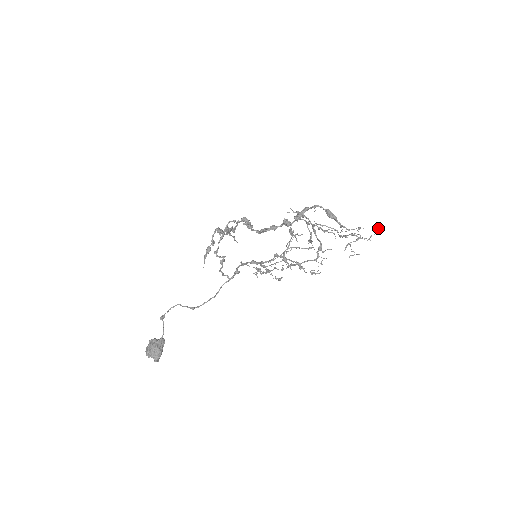
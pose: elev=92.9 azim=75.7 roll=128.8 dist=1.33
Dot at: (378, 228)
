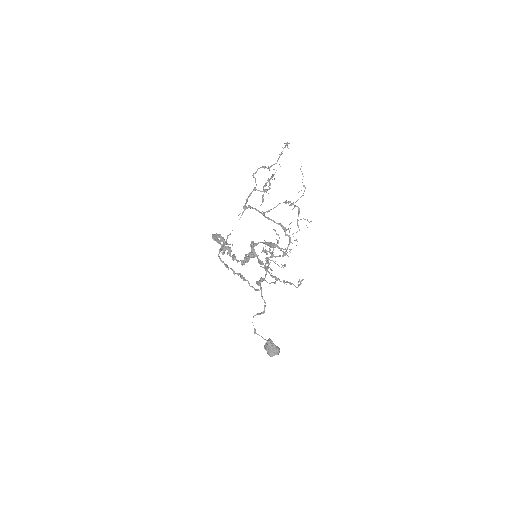
Dot at: (301, 171)
